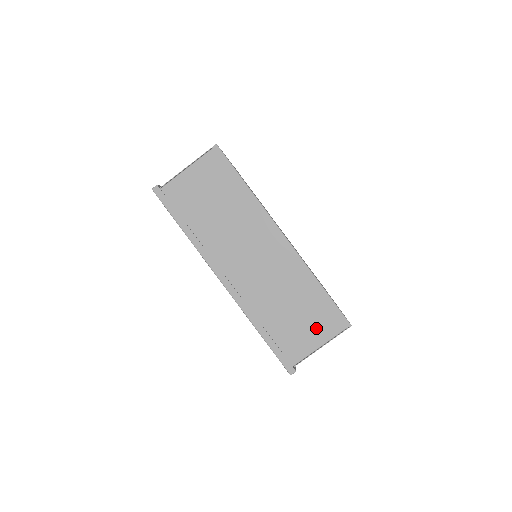
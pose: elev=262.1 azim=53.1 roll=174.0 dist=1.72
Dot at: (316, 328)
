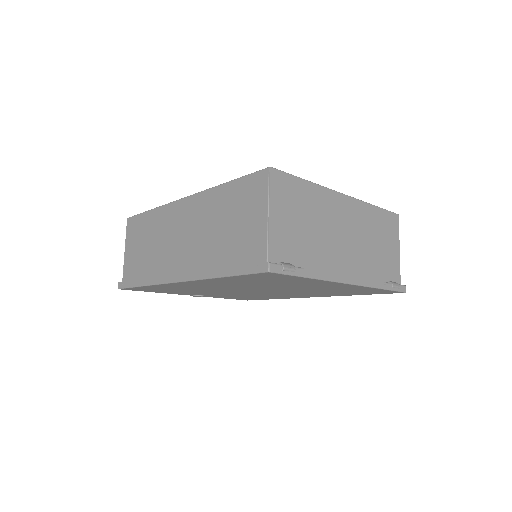
Dot at: (252, 211)
